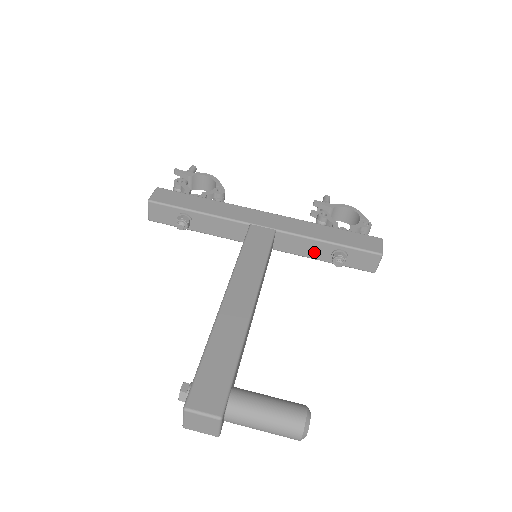
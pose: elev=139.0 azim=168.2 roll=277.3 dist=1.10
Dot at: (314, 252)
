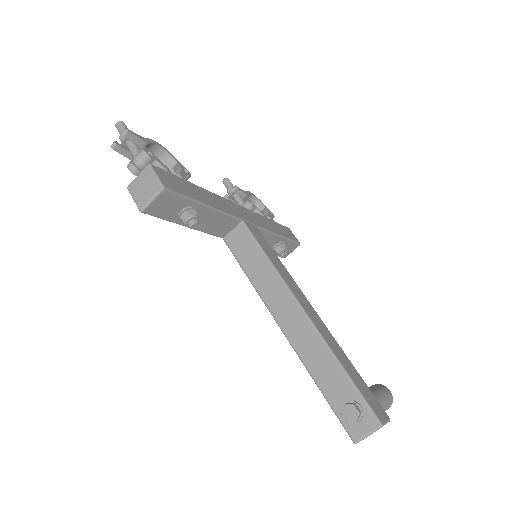
Dot at: occluded
